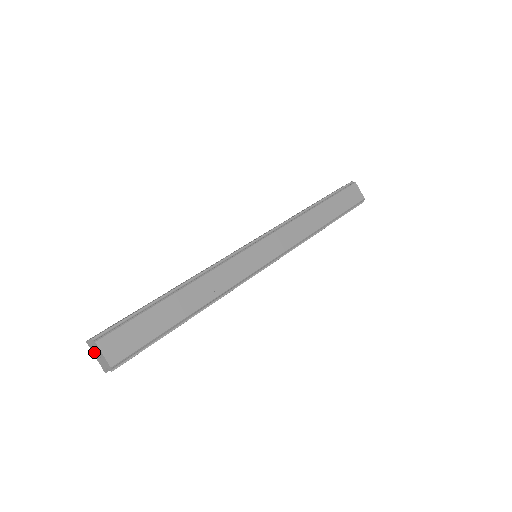
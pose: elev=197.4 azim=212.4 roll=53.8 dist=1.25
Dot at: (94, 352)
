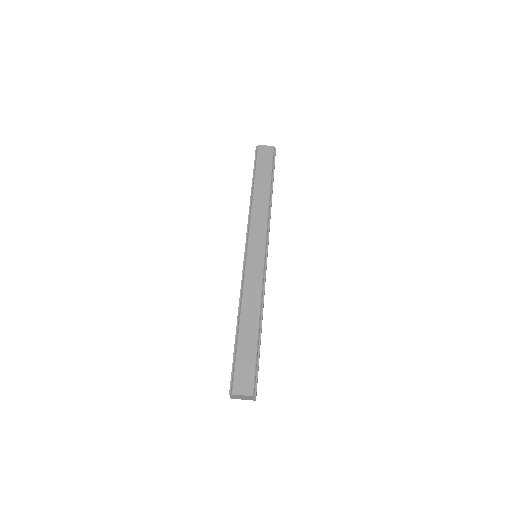
Dot at: (239, 398)
